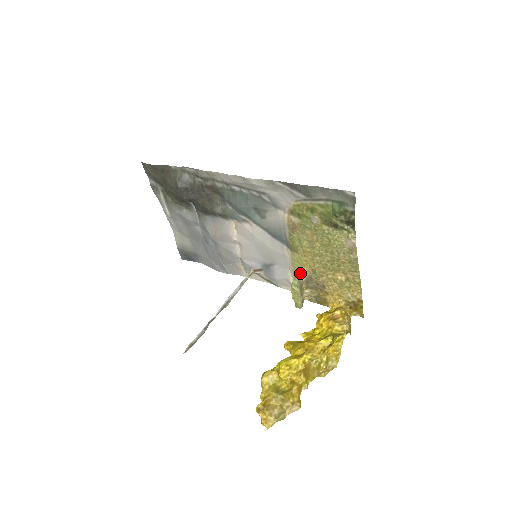
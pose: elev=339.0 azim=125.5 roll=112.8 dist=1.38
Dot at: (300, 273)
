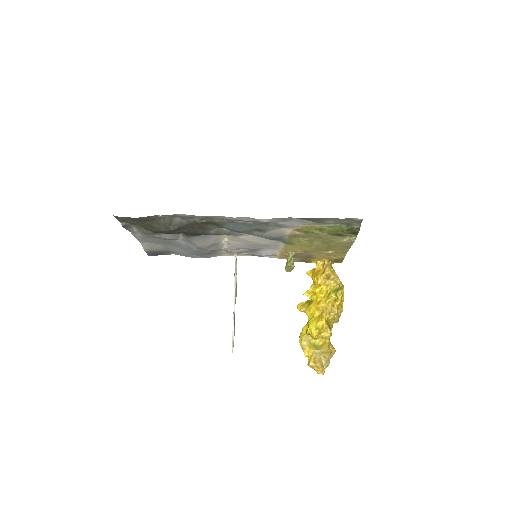
Dot at: (290, 252)
